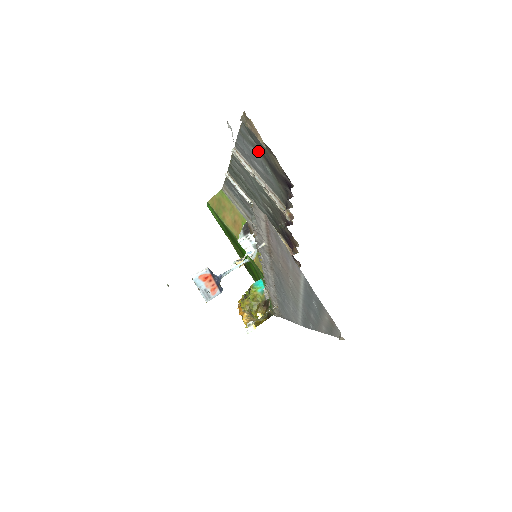
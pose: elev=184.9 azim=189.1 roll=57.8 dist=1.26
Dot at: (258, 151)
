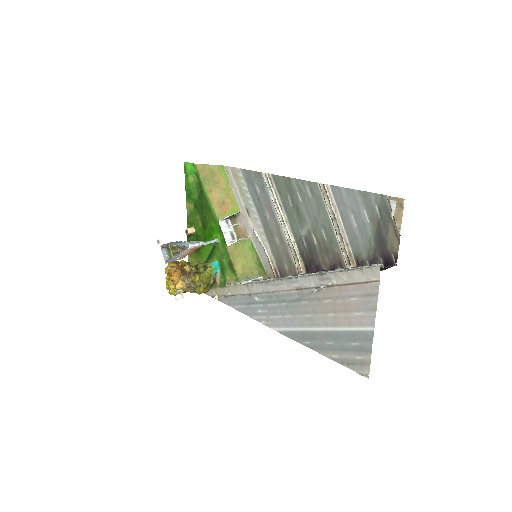
Dot at: (374, 219)
